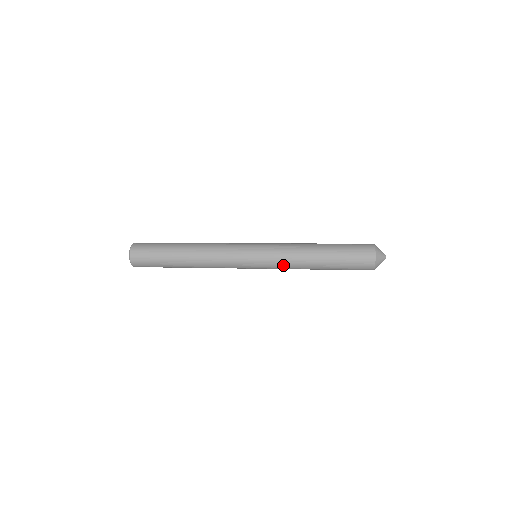
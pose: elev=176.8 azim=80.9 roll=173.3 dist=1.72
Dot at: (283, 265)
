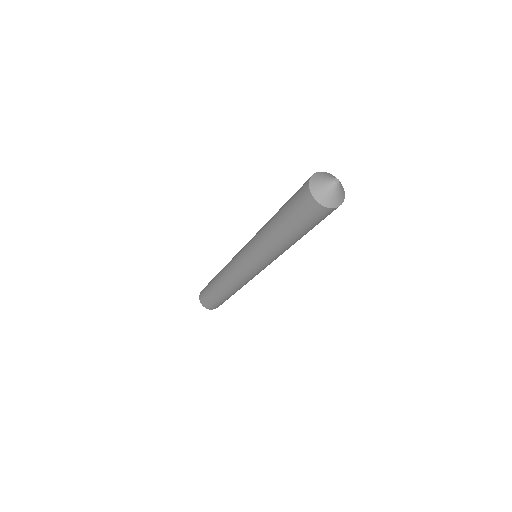
Dot at: (256, 247)
